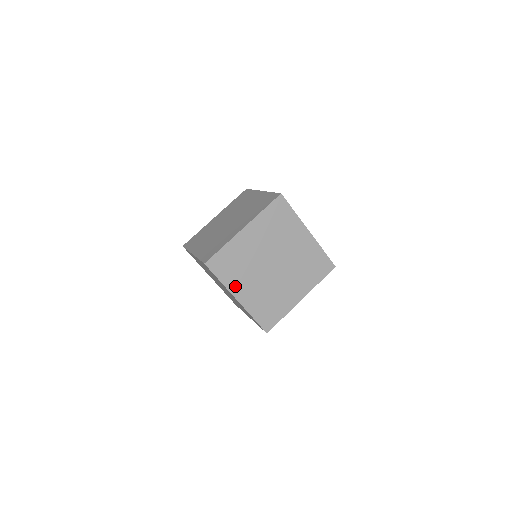
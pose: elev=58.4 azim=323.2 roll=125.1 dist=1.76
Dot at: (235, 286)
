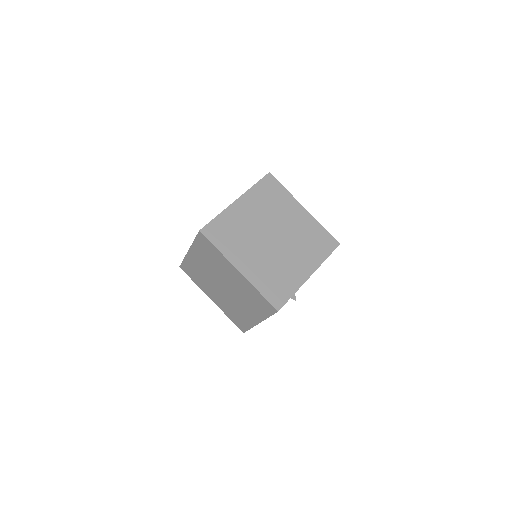
Dot at: (235, 256)
